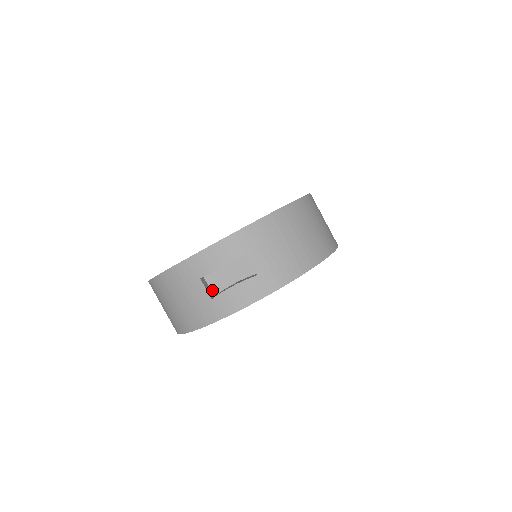
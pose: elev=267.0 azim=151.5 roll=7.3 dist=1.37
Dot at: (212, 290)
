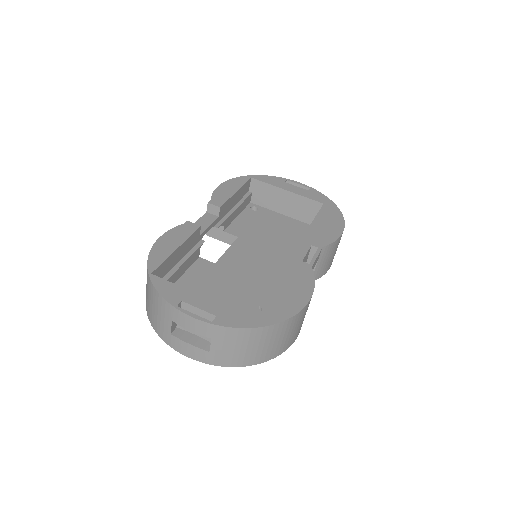
Dot at: occluded
